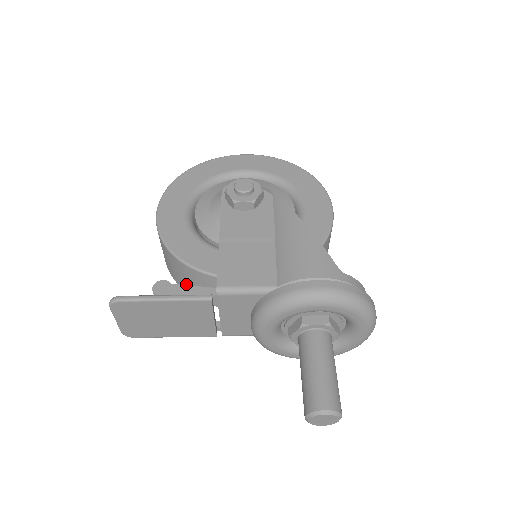
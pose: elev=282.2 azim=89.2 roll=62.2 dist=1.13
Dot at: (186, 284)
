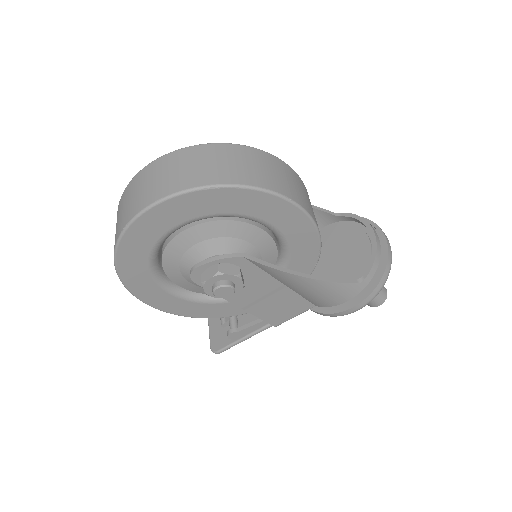
Dot at: occluded
